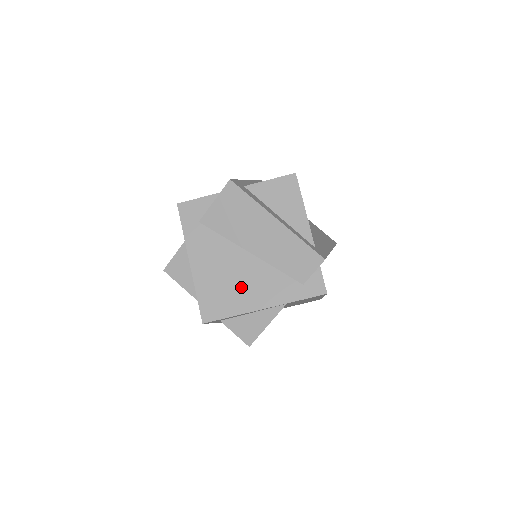
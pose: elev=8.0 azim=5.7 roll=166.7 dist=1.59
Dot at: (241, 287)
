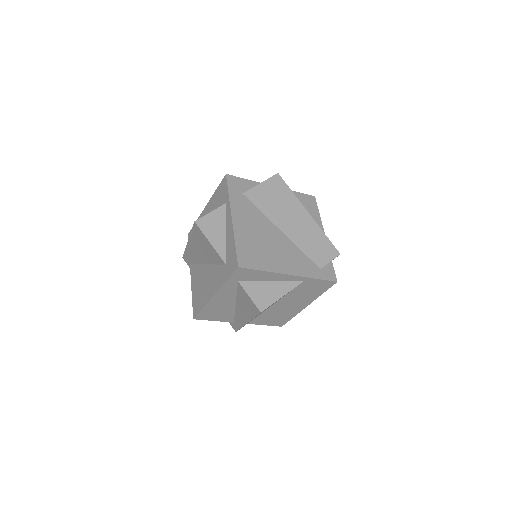
Dot at: (273, 252)
